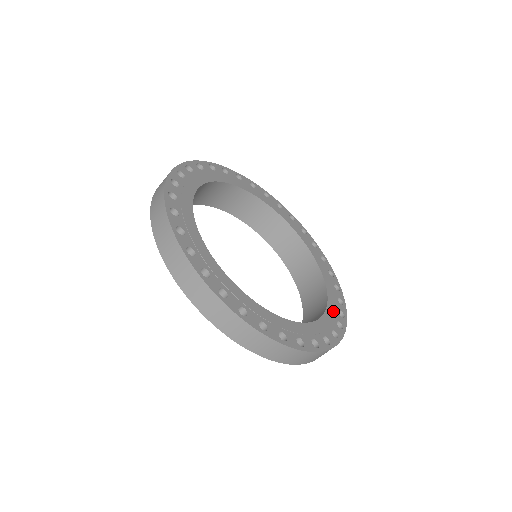
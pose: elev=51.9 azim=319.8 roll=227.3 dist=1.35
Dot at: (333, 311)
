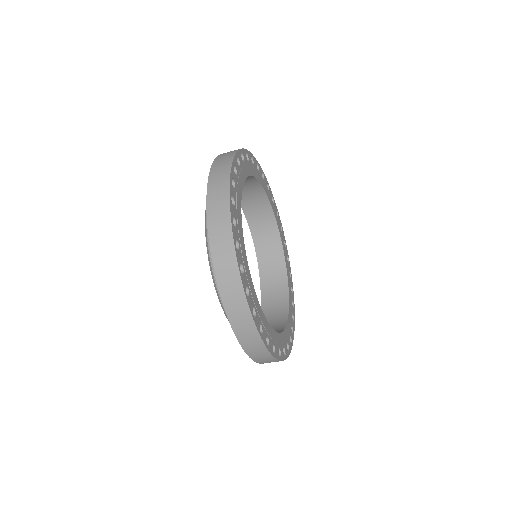
Dot at: (281, 341)
